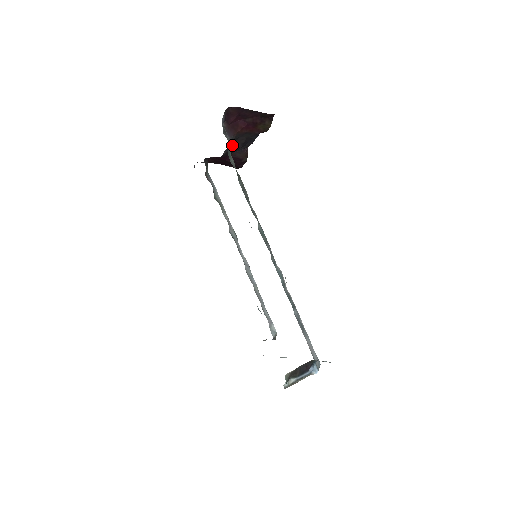
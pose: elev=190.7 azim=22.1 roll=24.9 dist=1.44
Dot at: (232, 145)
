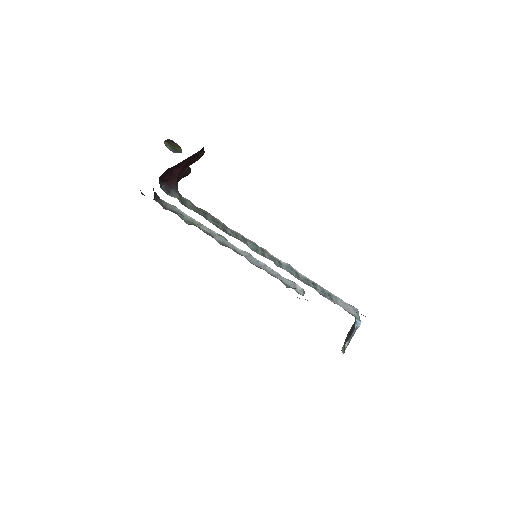
Dot at: occluded
